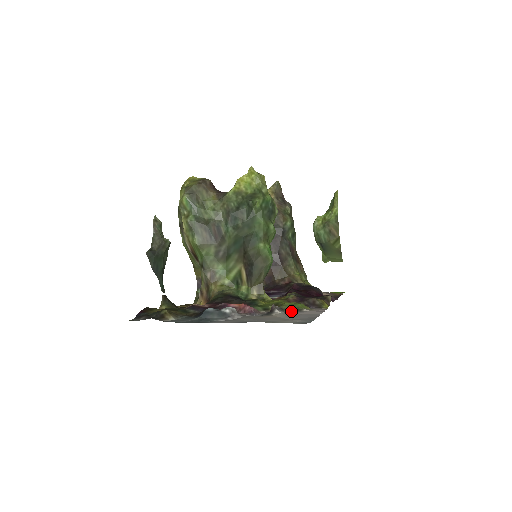
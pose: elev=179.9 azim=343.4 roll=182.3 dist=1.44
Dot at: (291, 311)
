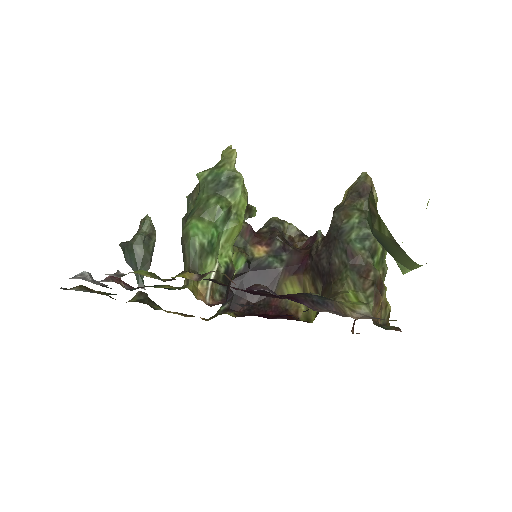
Dot at: occluded
